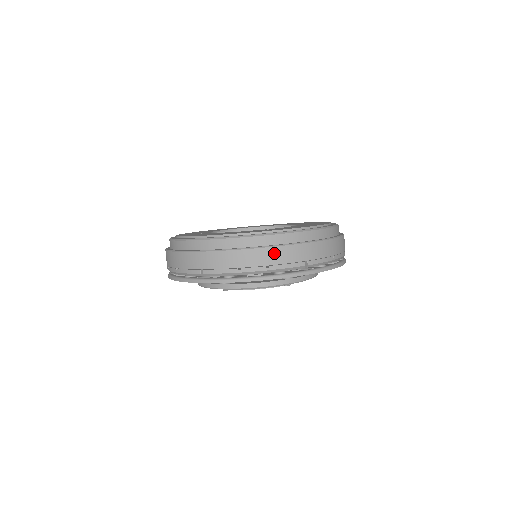
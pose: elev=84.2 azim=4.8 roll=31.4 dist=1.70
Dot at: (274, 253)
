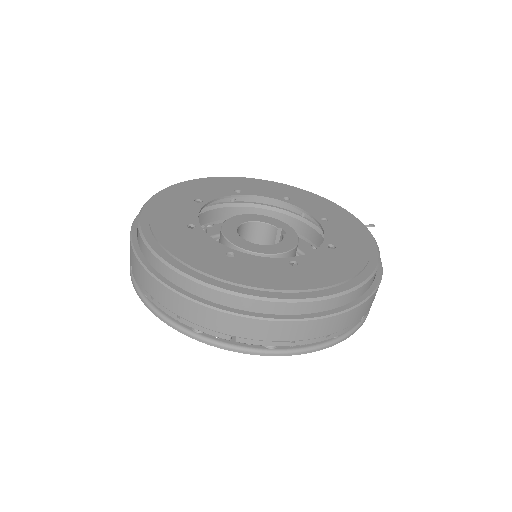
Dot at: (189, 307)
